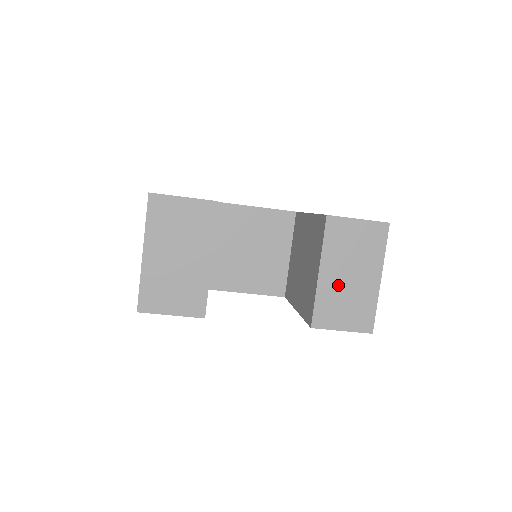
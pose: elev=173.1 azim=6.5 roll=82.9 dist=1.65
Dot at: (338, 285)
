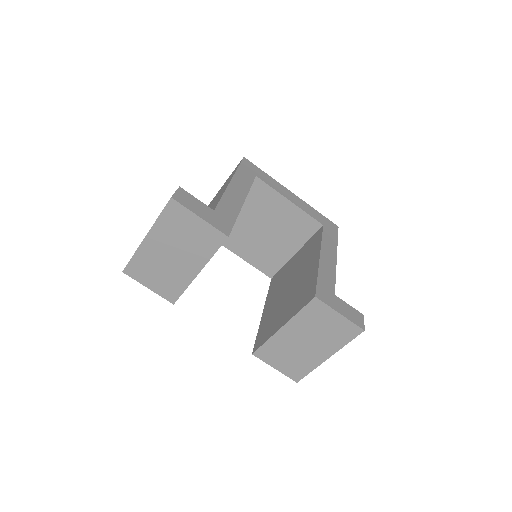
Dot at: (291, 343)
